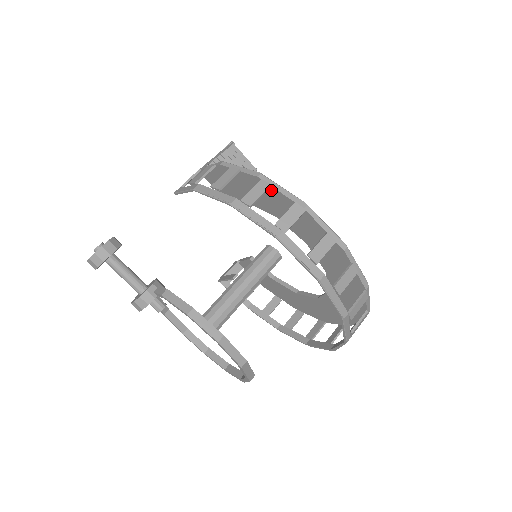
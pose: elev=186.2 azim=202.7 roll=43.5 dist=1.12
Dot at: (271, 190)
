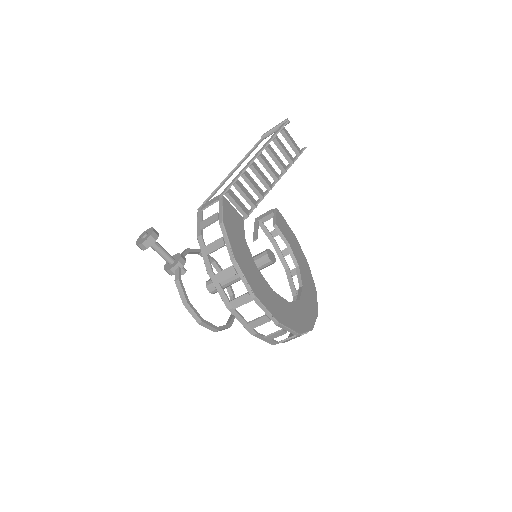
Dot at: (239, 271)
